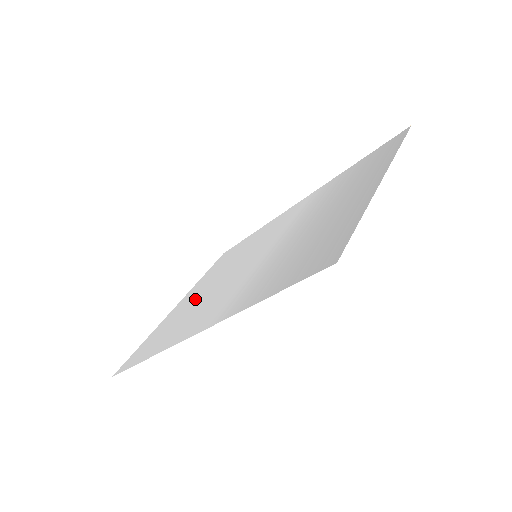
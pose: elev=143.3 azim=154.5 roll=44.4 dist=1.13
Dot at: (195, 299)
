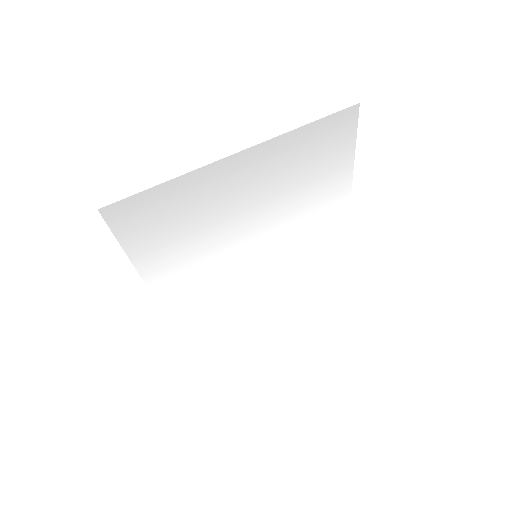
Dot at: (247, 301)
